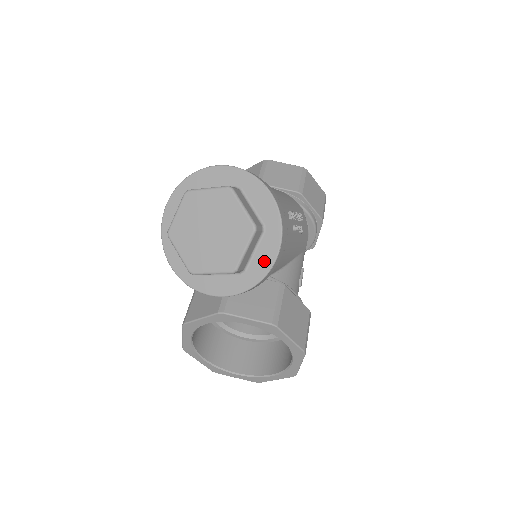
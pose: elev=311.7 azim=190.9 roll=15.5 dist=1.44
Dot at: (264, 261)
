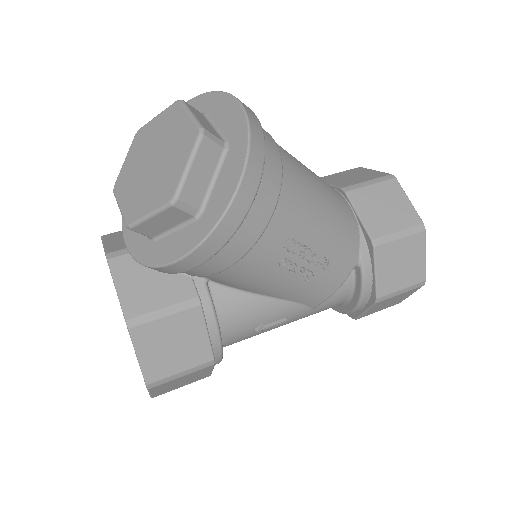
Dot at: (169, 250)
